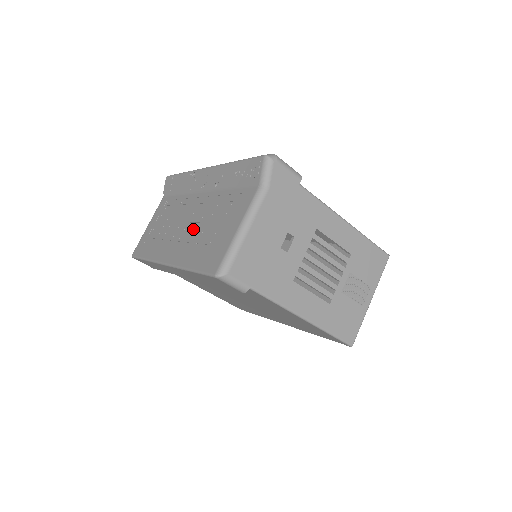
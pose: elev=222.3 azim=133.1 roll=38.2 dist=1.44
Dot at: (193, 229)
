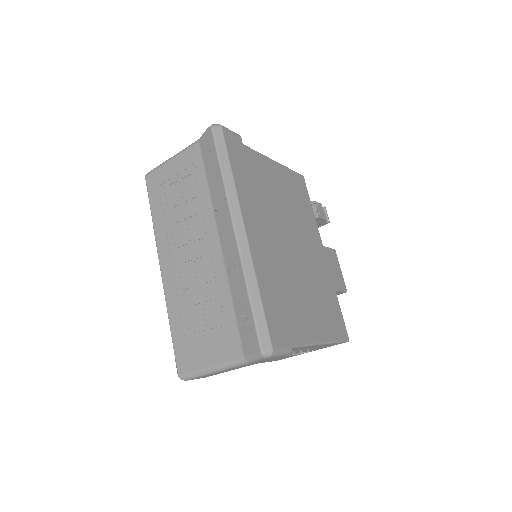
Dot at: (192, 281)
